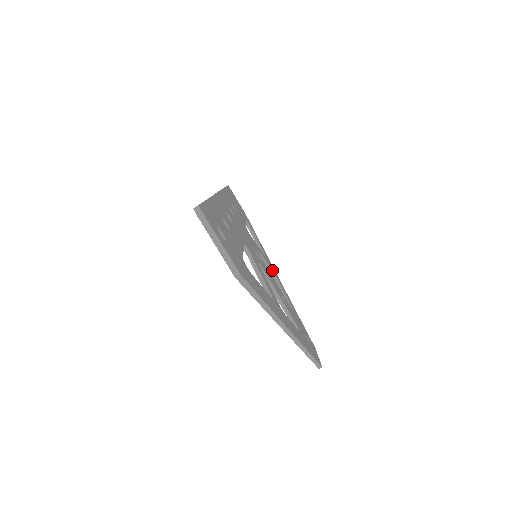
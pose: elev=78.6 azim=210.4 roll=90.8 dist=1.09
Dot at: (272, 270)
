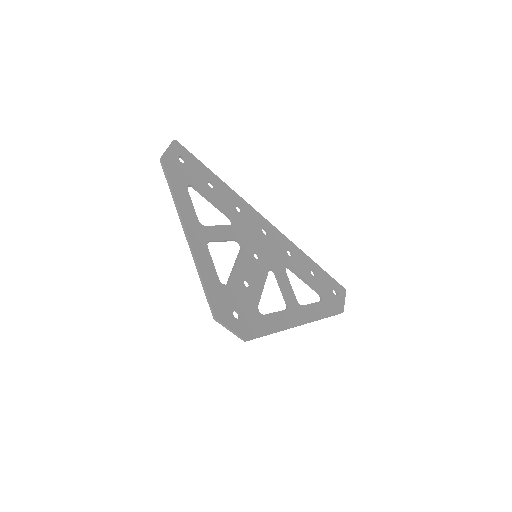
Dot at: (288, 305)
